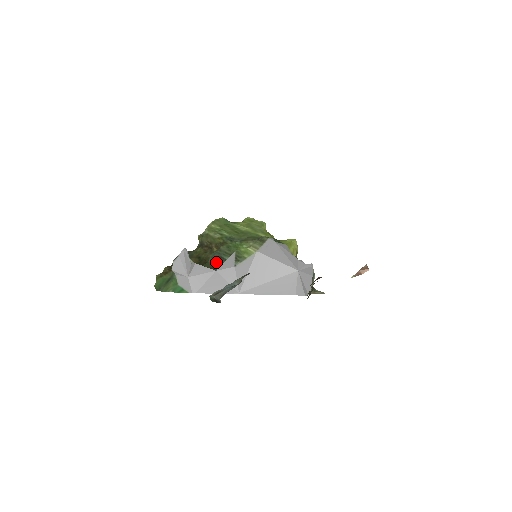
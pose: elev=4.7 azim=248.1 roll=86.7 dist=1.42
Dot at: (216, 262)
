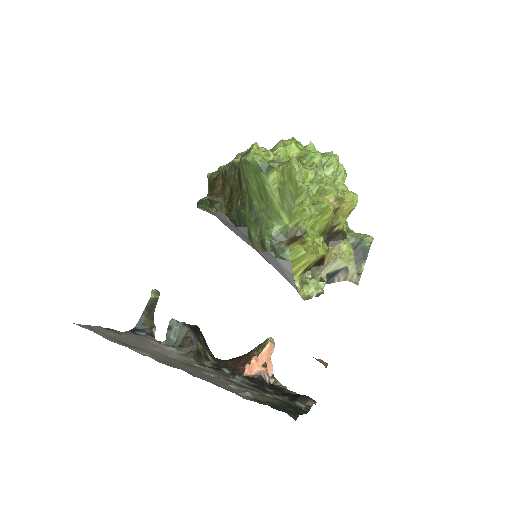
Dot at: (236, 219)
